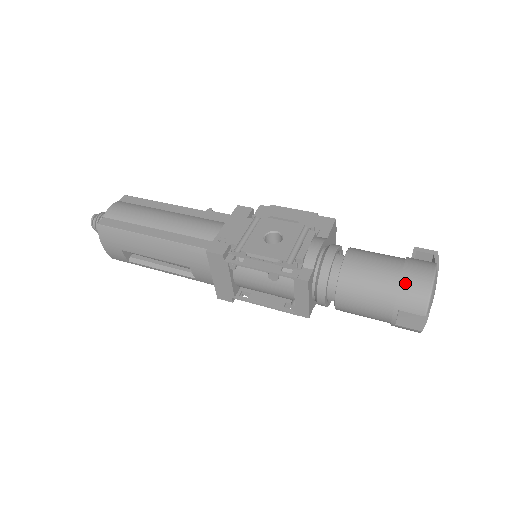
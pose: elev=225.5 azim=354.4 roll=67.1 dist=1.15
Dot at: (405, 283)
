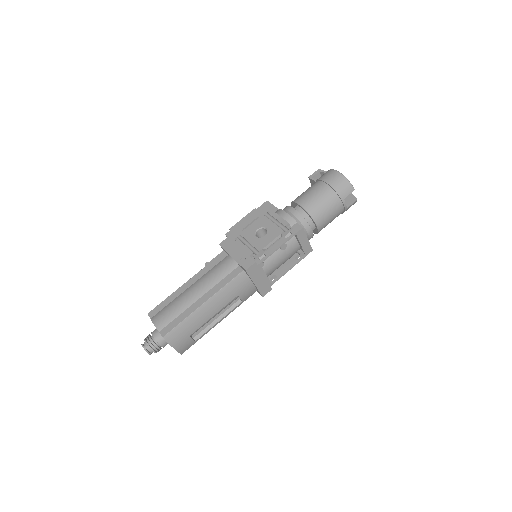
Dot at: (334, 186)
